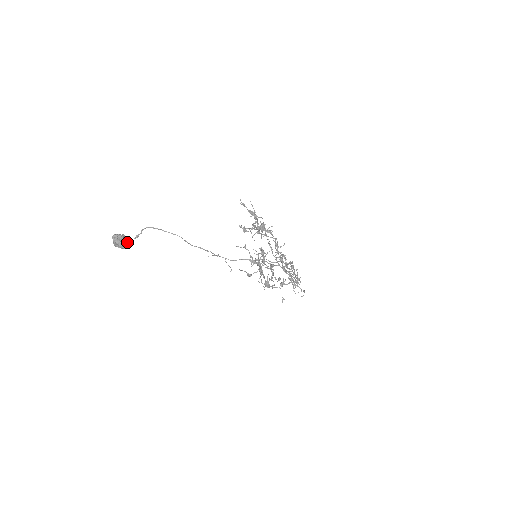
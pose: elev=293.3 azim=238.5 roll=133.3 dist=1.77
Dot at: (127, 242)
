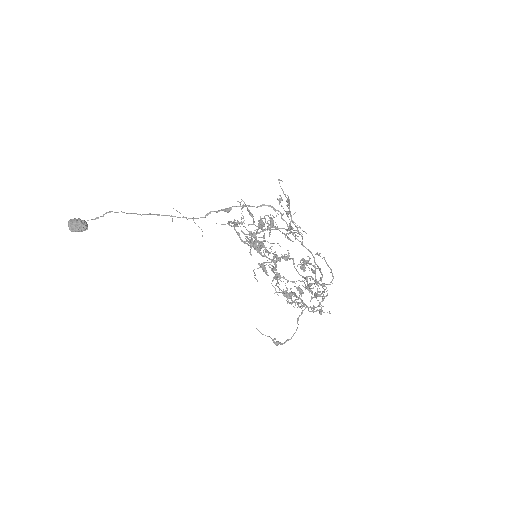
Dot at: (83, 221)
